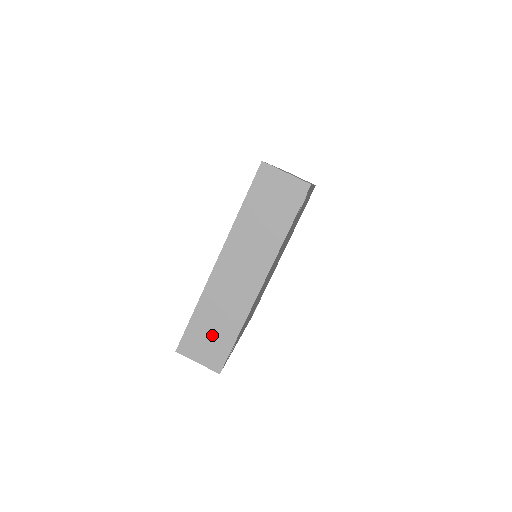
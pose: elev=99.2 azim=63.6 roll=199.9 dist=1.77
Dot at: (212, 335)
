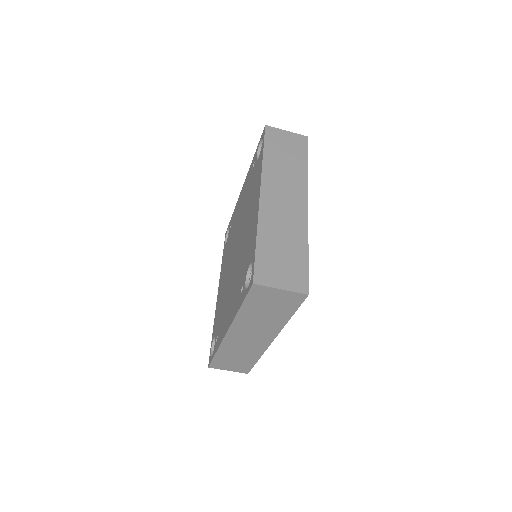
Dot at: (236, 361)
